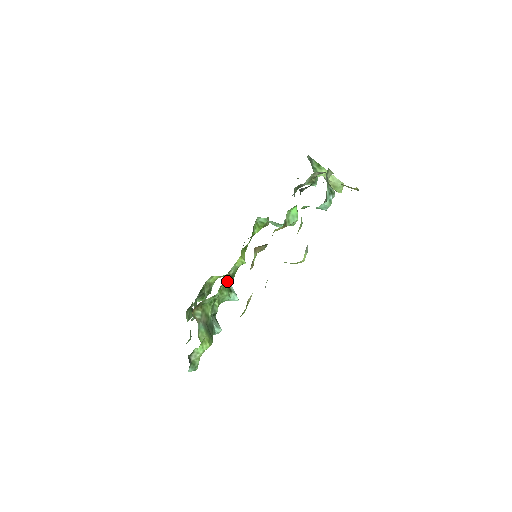
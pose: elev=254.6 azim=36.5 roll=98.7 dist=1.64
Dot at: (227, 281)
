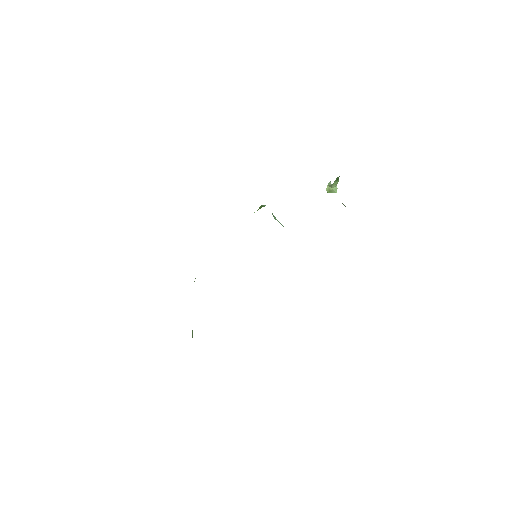
Dot at: occluded
